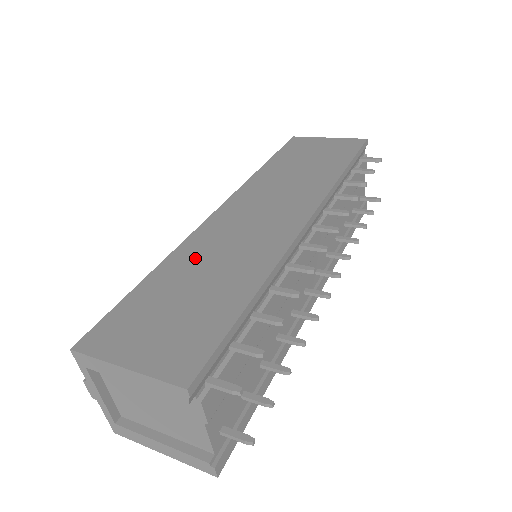
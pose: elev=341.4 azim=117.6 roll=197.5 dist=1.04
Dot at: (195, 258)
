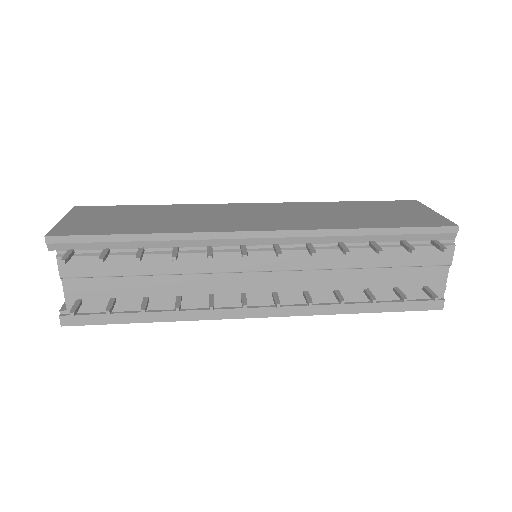
Dot at: (180, 211)
